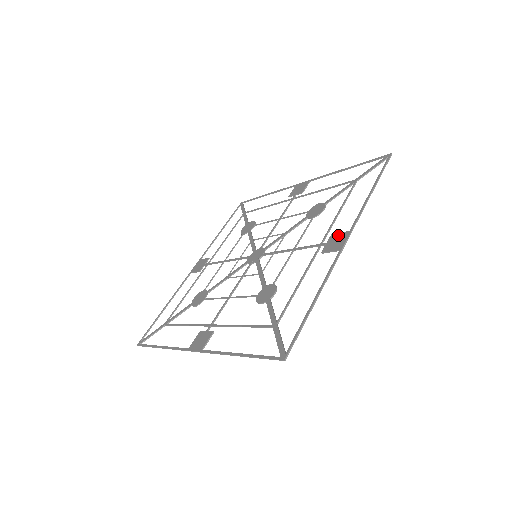
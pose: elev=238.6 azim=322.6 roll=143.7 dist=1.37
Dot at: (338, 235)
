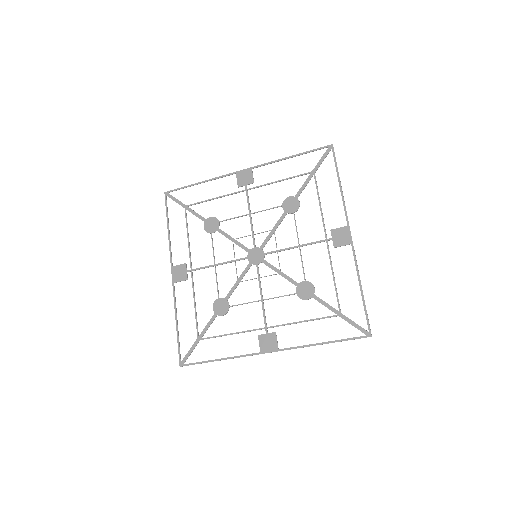
Dot at: (339, 230)
